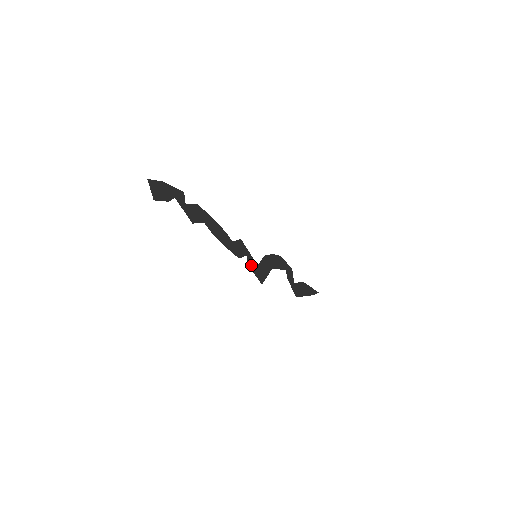
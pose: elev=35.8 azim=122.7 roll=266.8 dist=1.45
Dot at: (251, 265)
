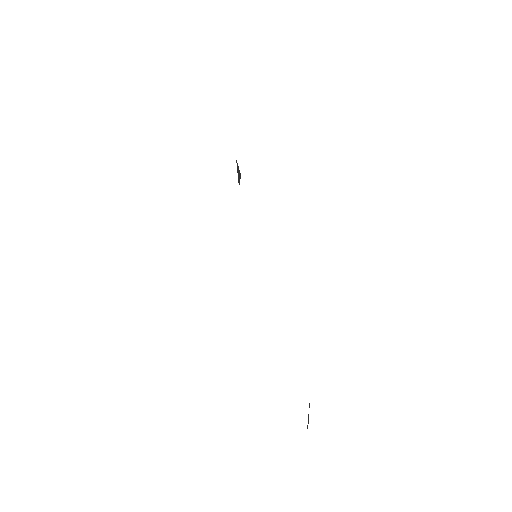
Dot at: occluded
